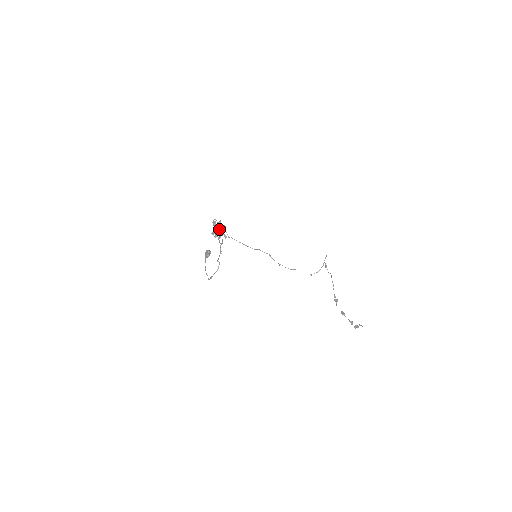
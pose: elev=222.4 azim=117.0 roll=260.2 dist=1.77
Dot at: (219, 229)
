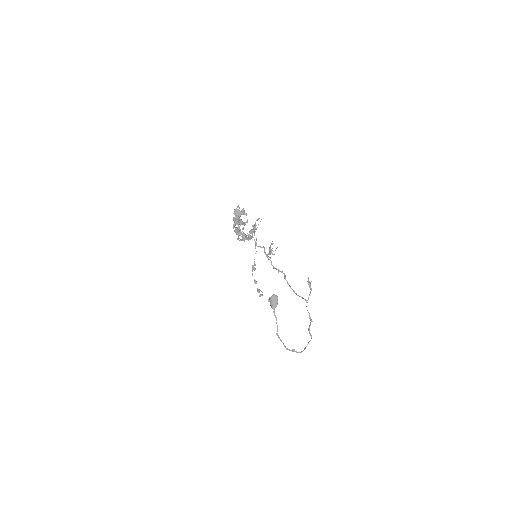
Dot at: (250, 231)
